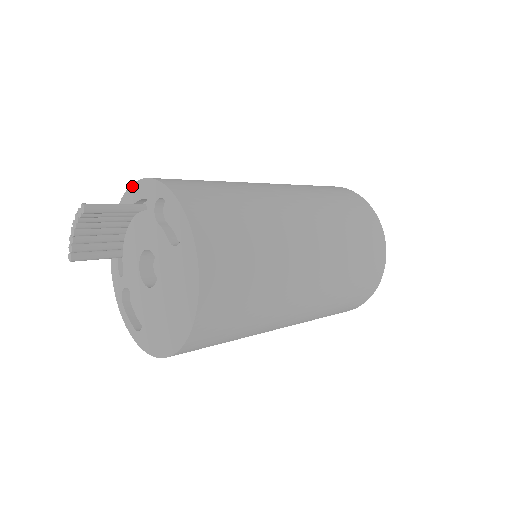
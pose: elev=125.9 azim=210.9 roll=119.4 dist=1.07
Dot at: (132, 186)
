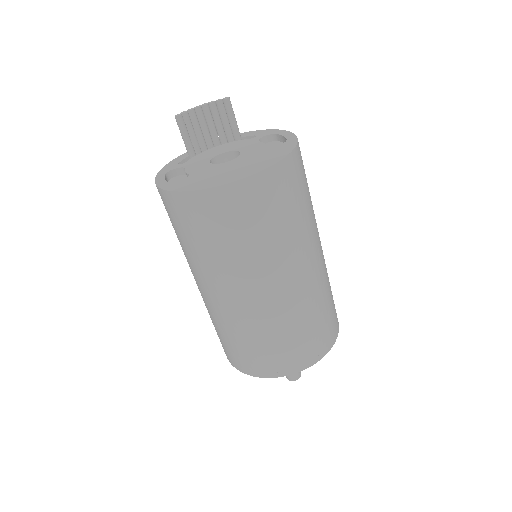
Dot at: (243, 133)
